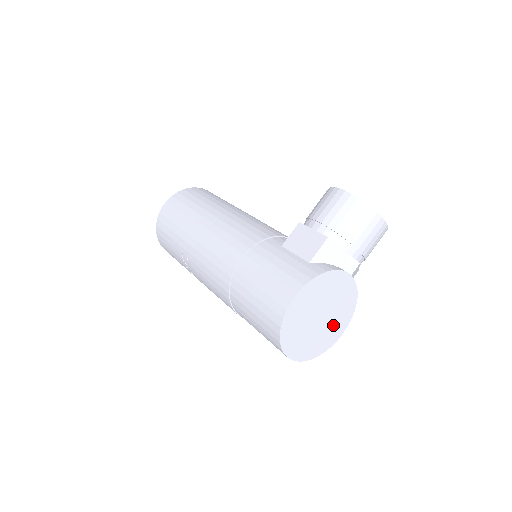
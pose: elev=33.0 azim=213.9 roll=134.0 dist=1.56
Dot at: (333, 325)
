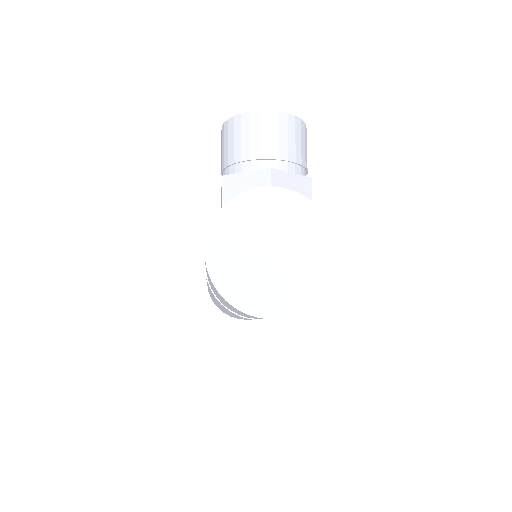
Dot at: (306, 250)
